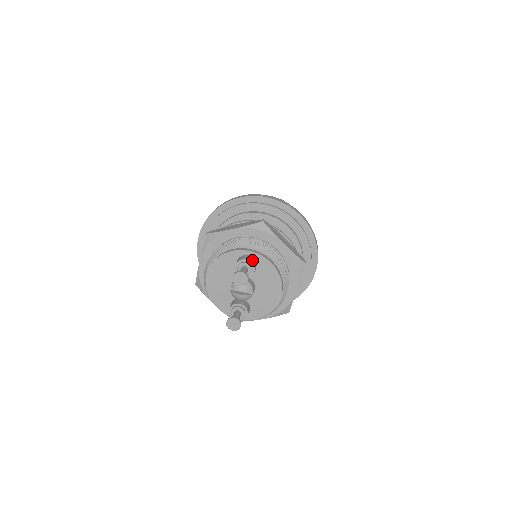
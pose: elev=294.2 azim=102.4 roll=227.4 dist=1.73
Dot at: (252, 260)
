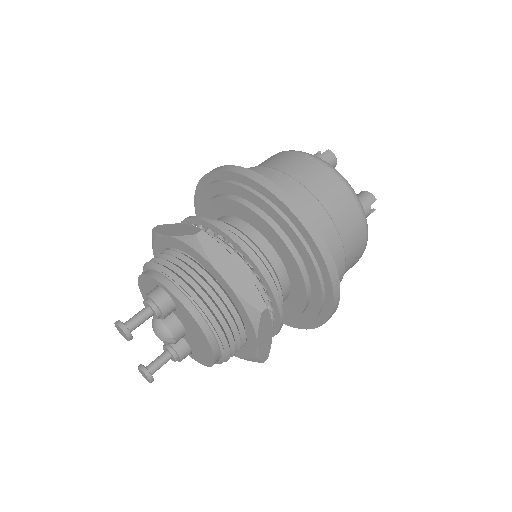
Dot at: (161, 299)
